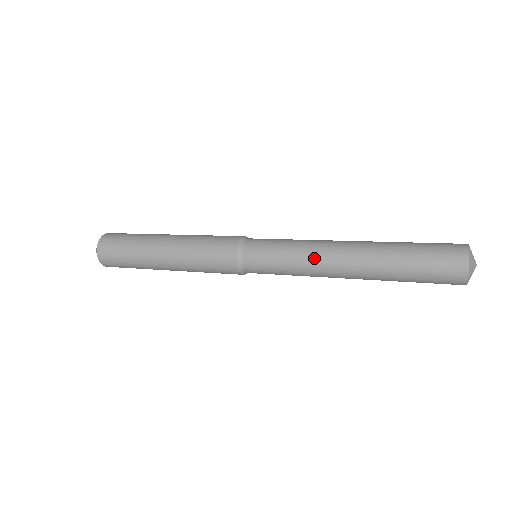
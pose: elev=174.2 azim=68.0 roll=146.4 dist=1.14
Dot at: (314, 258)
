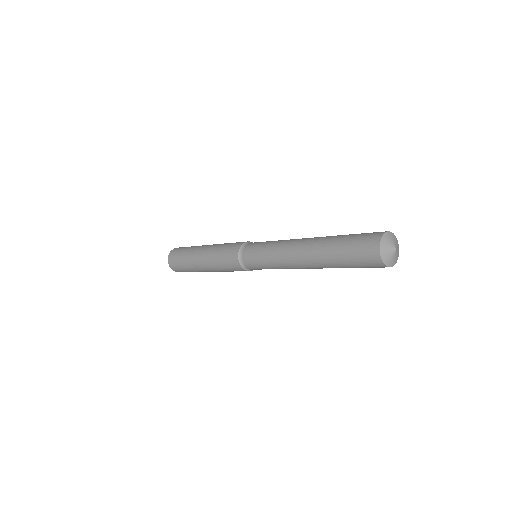
Dot at: (285, 243)
